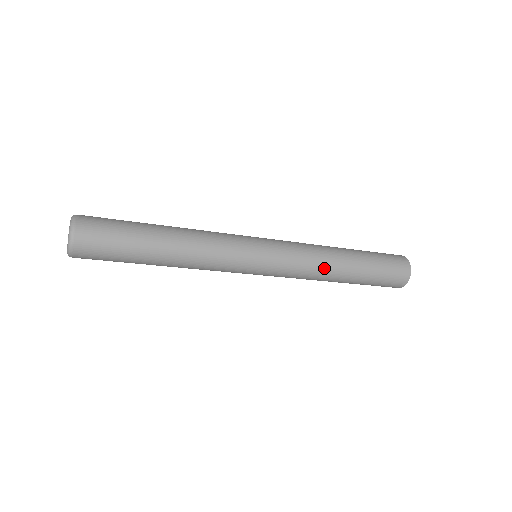
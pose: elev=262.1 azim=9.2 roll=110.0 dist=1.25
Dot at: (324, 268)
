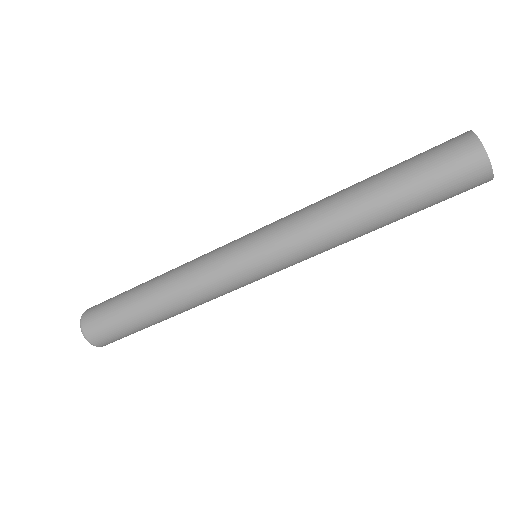
Dot at: (327, 212)
